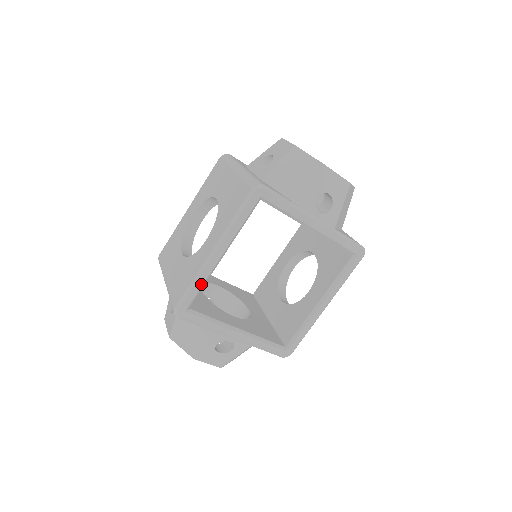
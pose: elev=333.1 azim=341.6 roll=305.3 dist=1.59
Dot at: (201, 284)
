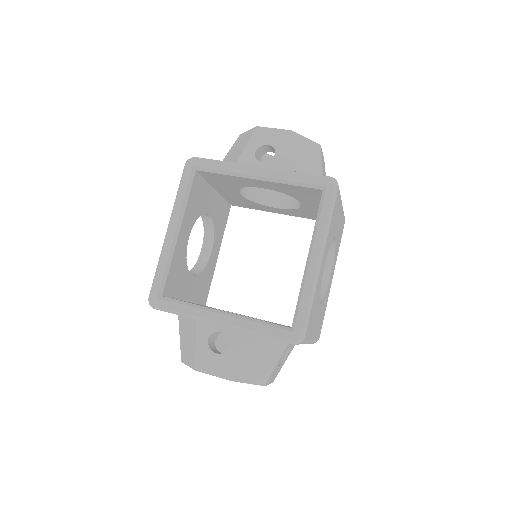
Dot at: (164, 265)
